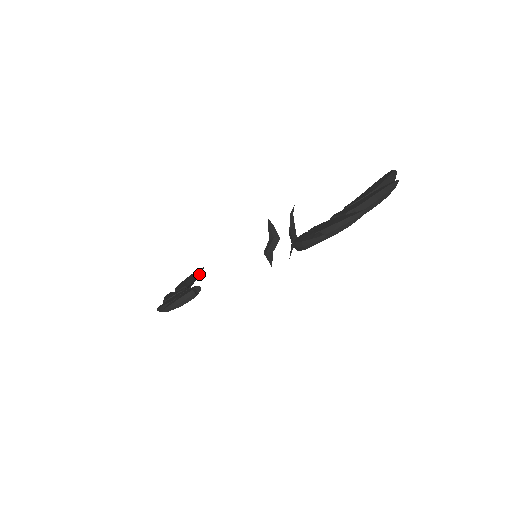
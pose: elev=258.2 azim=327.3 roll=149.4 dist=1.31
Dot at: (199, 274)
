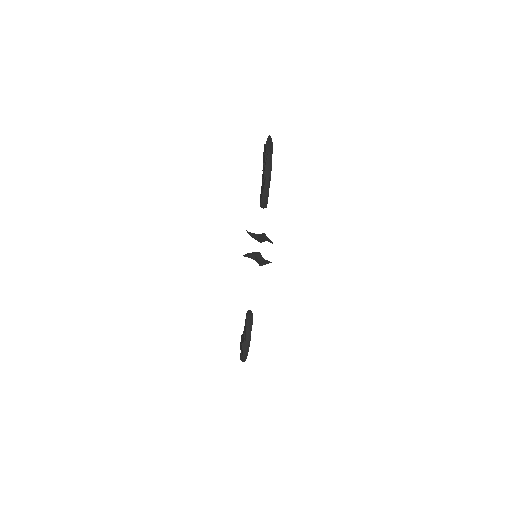
Dot at: occluded
